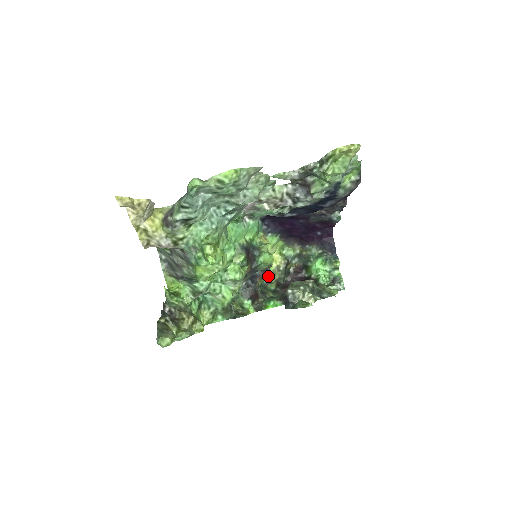
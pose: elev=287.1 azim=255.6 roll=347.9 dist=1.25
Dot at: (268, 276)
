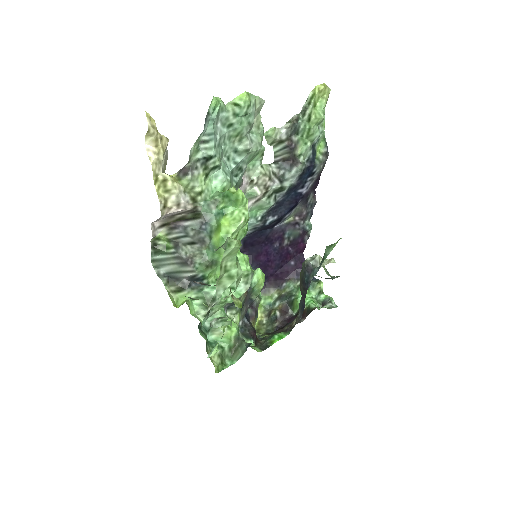
Dot at: occluded
